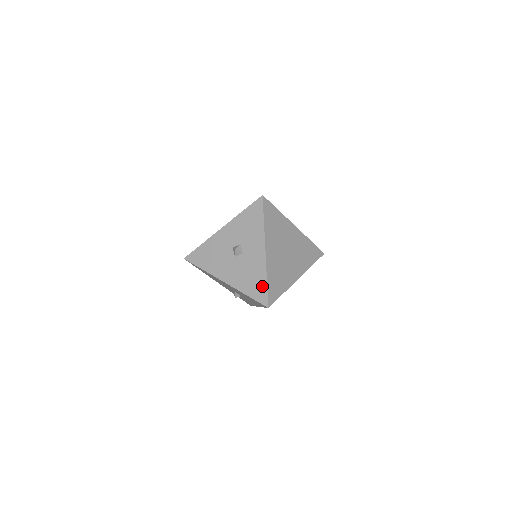
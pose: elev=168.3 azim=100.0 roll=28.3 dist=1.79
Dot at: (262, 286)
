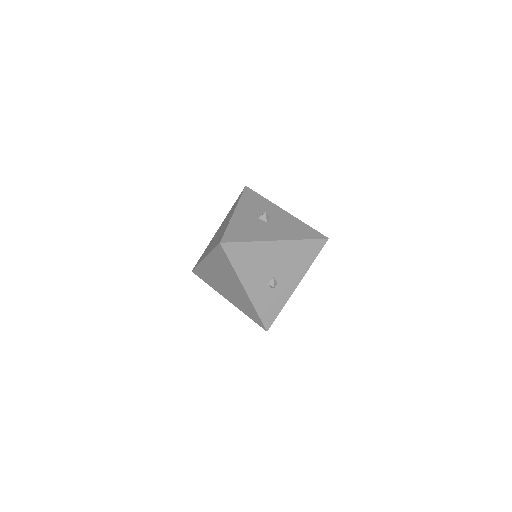
Dot at: (308, 229)
